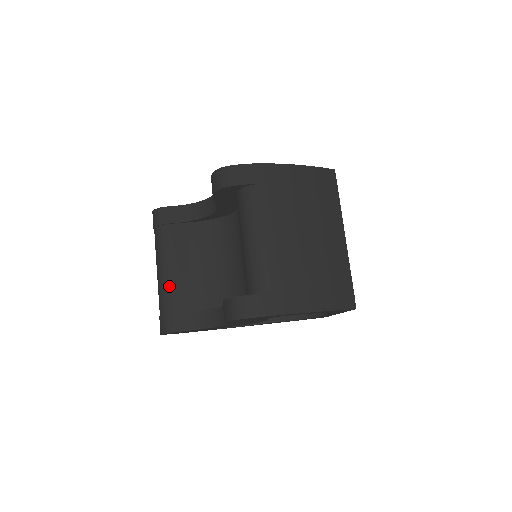
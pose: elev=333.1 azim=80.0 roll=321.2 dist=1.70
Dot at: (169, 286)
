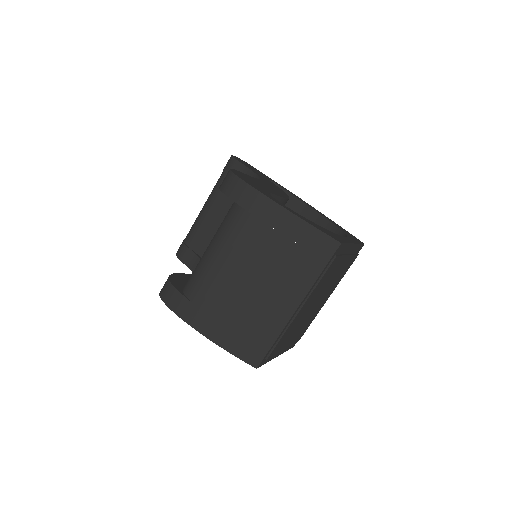
Dot at: (198, 224)
